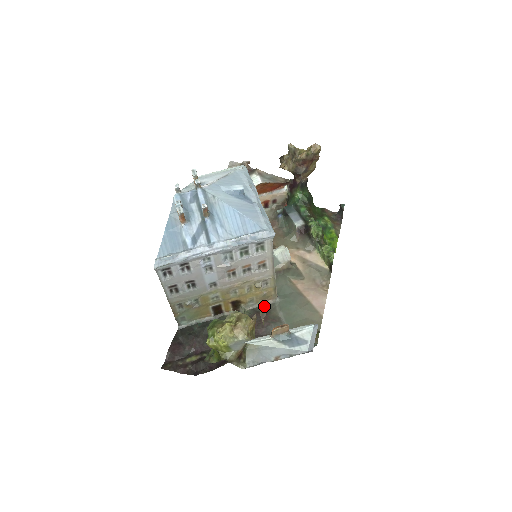
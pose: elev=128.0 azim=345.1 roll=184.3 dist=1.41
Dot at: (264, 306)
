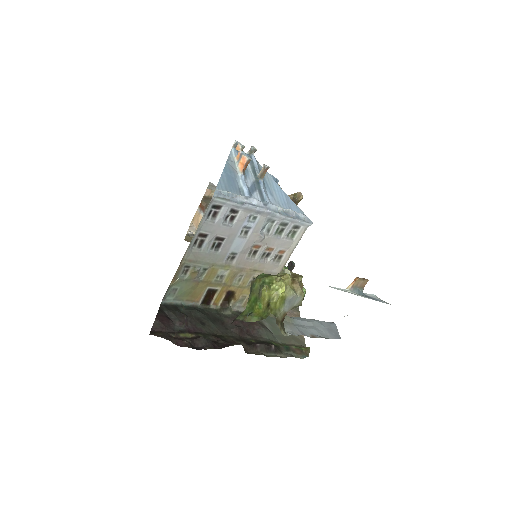
Dot at: occluded
